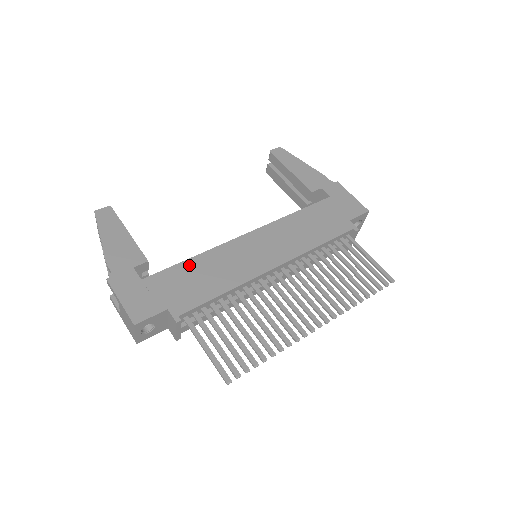
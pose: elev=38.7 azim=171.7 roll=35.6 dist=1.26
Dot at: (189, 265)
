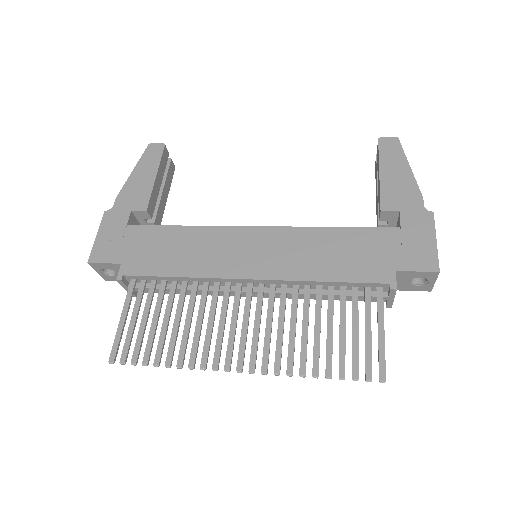
Dot at: (174, 232)
